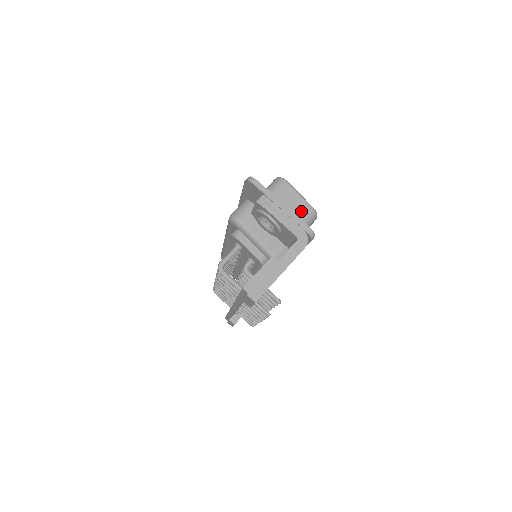
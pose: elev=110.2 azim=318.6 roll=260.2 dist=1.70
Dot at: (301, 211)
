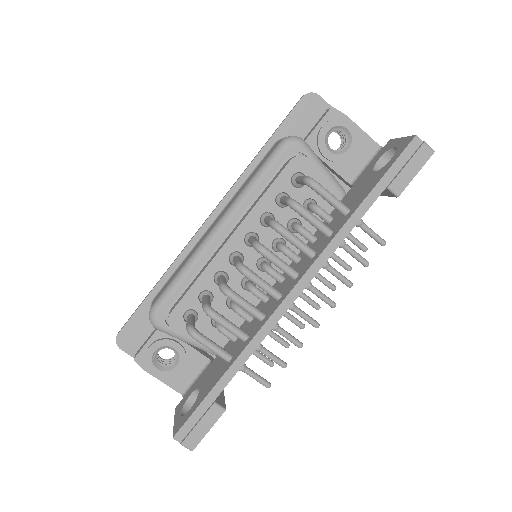
Dot at: occluded
